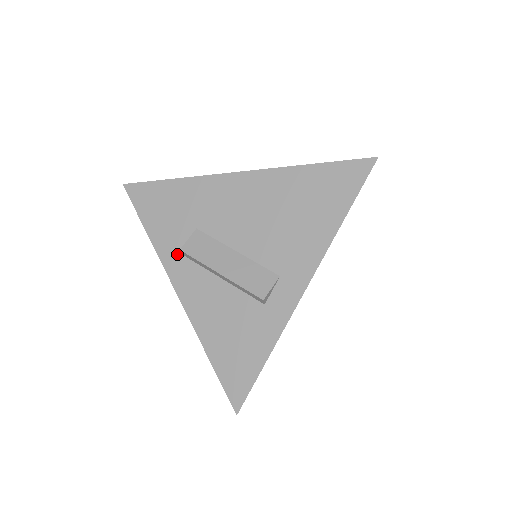
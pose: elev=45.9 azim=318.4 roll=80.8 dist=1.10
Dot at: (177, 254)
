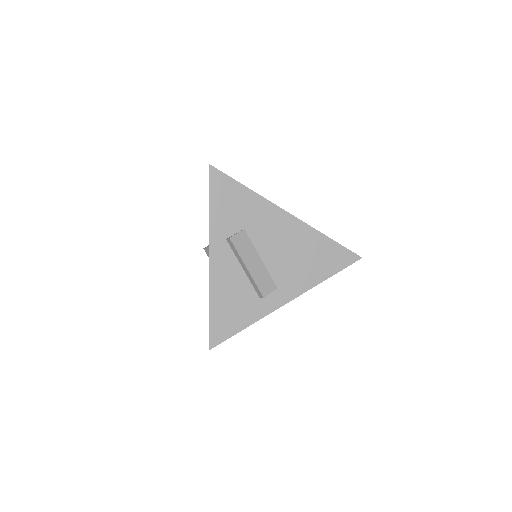
Dot at: (223, 236)
